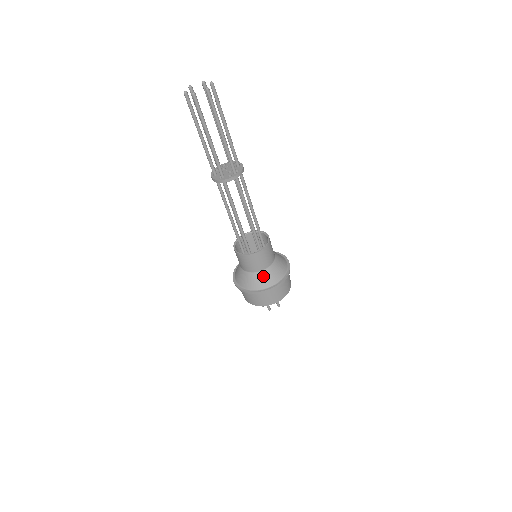
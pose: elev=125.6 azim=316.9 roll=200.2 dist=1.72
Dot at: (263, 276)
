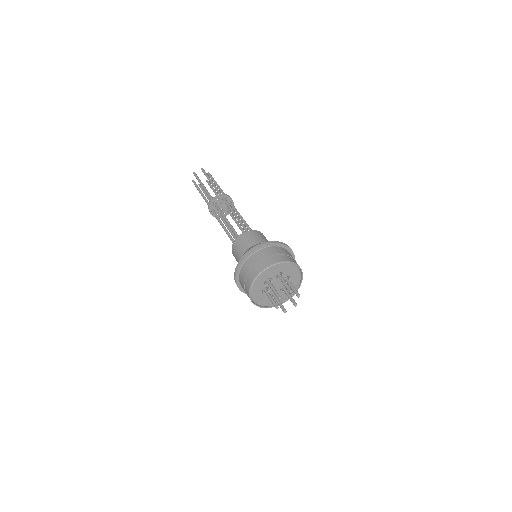
Dot at: occluded
